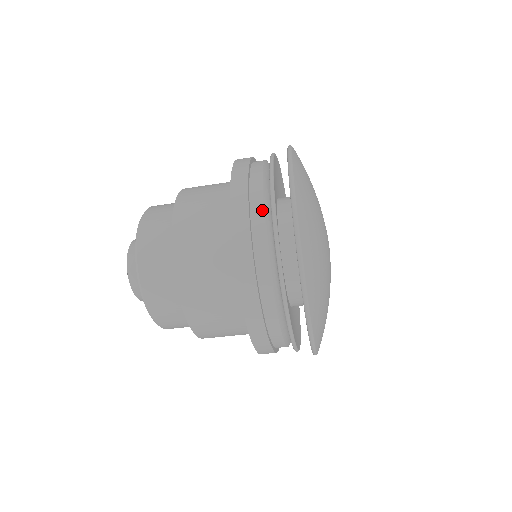
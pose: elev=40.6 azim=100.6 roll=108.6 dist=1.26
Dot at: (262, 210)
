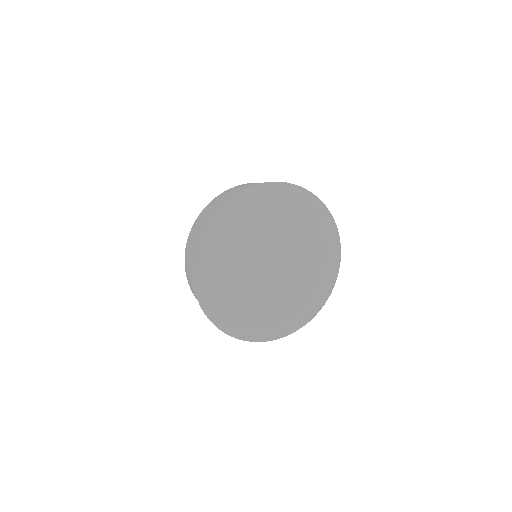
Dot at: occluded
